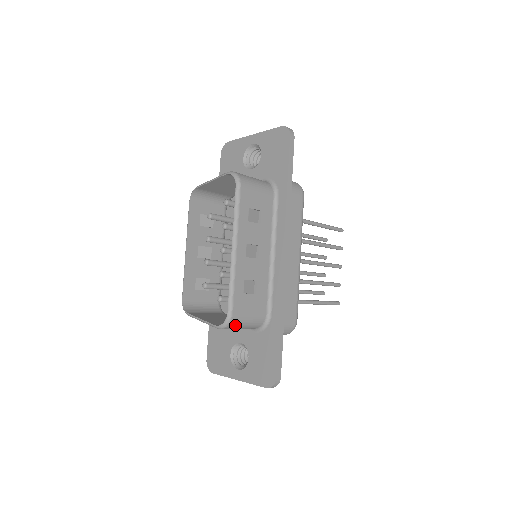
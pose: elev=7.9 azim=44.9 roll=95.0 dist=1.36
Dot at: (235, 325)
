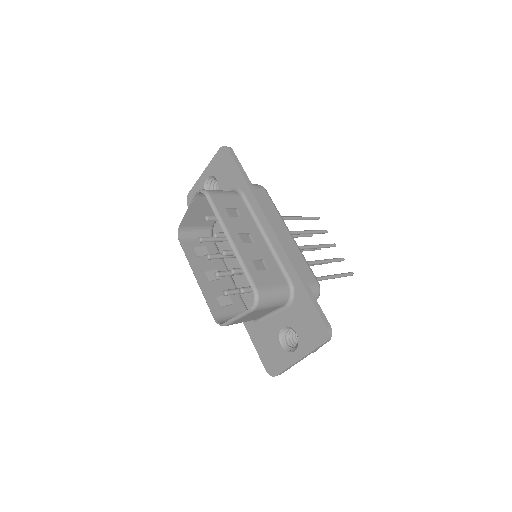
Dot at: (265, 299)
